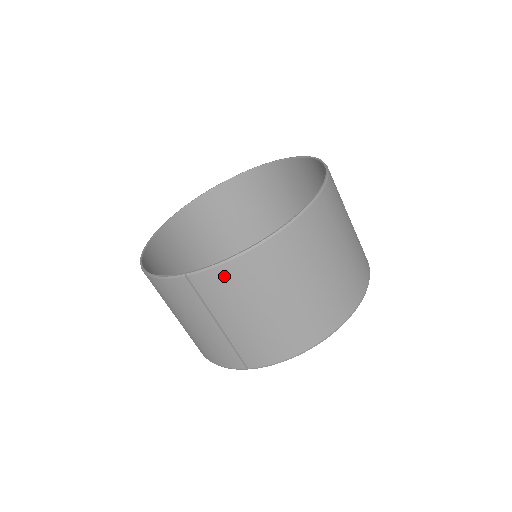
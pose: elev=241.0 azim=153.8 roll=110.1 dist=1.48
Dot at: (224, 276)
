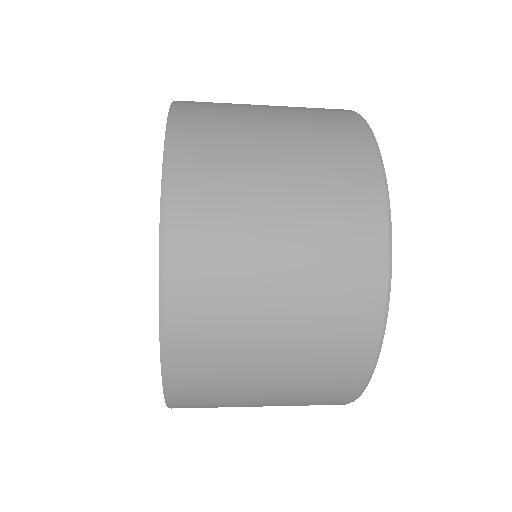
Dot at: occluded
